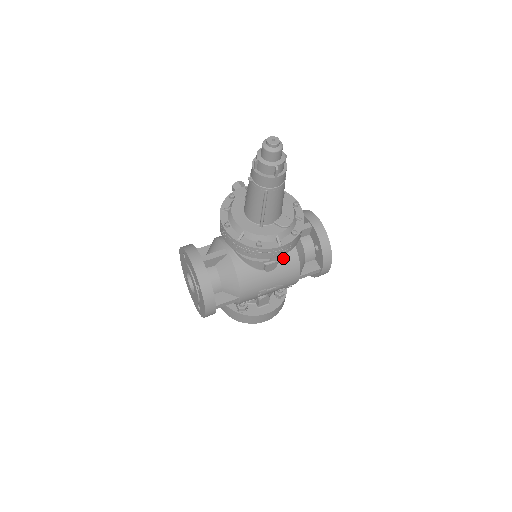
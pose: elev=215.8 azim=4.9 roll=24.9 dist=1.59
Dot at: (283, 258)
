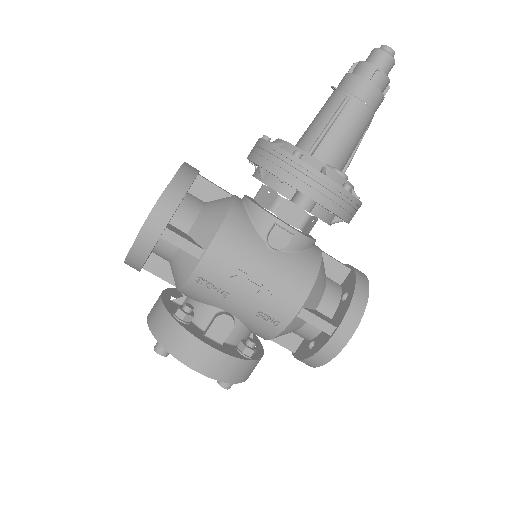
Dot at: (298, 254)
